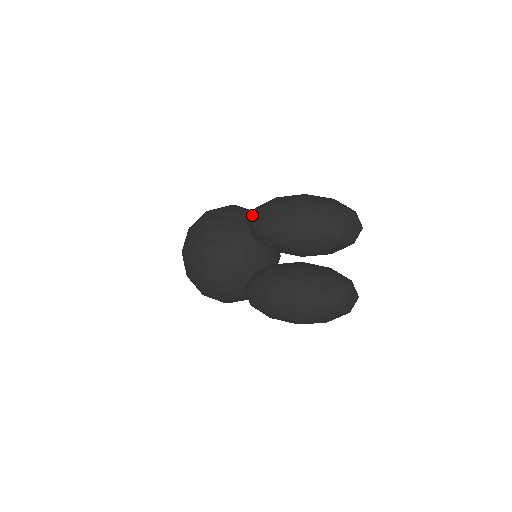
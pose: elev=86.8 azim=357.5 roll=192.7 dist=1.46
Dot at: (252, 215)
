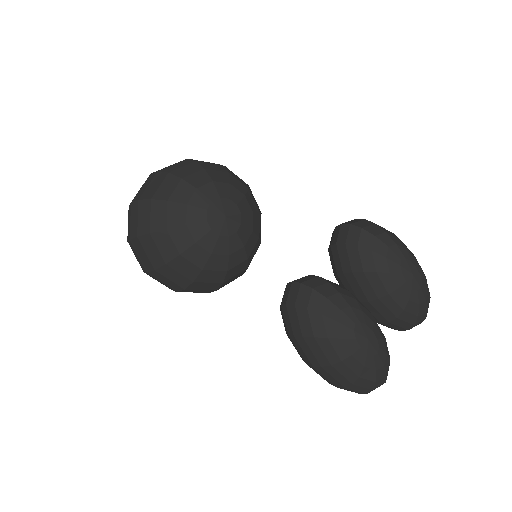
Dot at: (363, 222)
